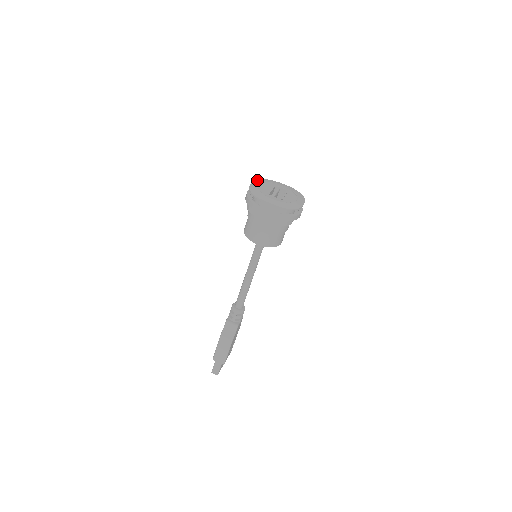
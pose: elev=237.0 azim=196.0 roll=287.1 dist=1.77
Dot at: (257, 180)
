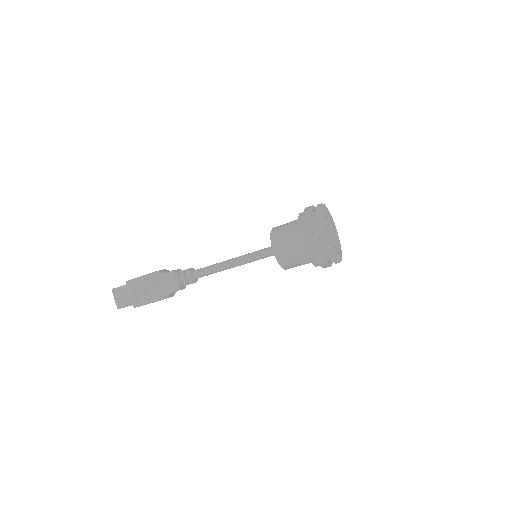
Dot at: (321, 222)
